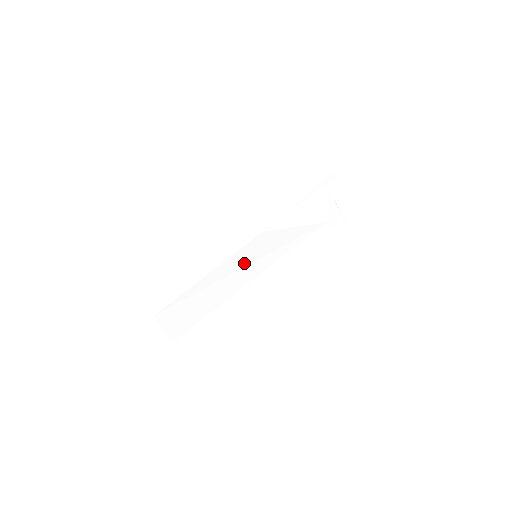
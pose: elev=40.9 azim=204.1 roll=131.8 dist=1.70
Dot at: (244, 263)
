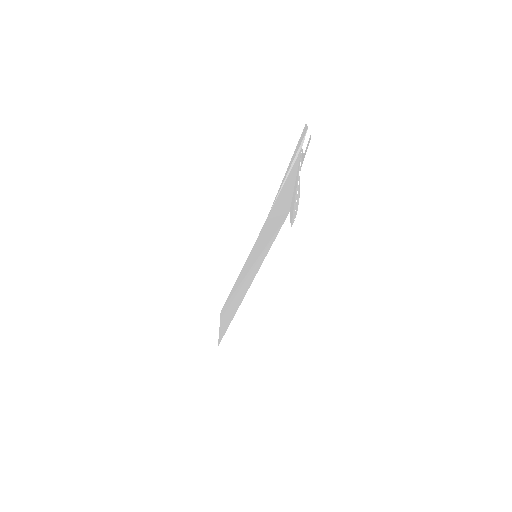
Dot at: (251, 264)
